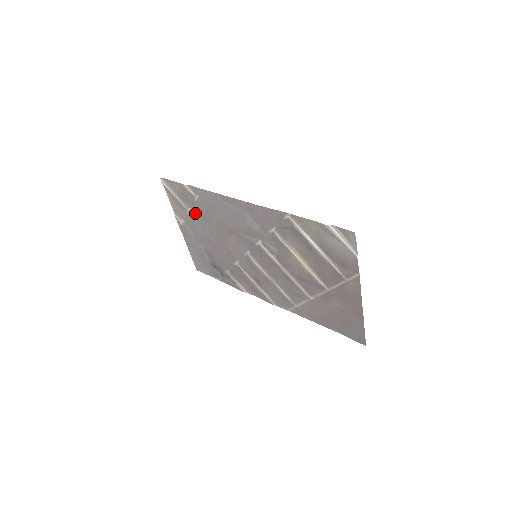
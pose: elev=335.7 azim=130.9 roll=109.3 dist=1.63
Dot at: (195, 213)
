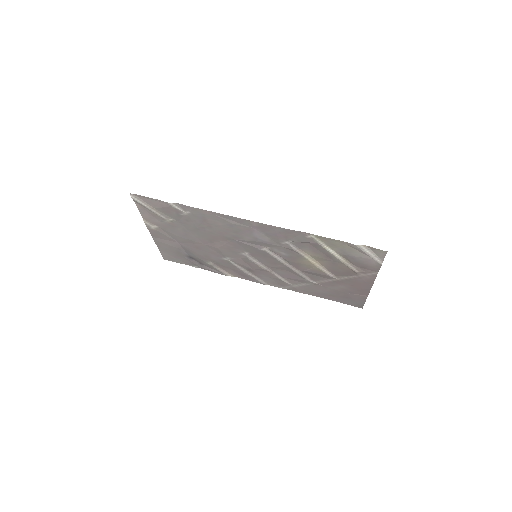
Dot at: (178, 223)
